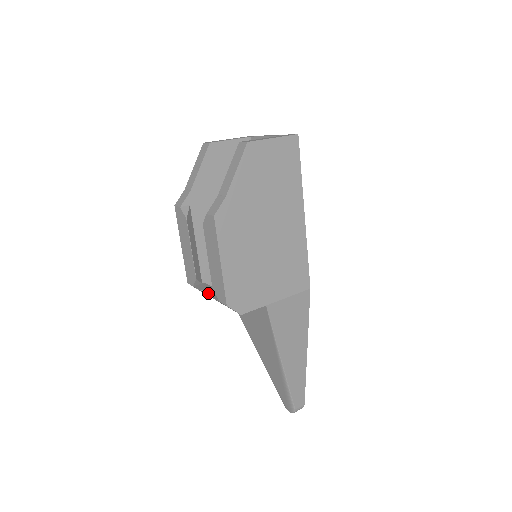
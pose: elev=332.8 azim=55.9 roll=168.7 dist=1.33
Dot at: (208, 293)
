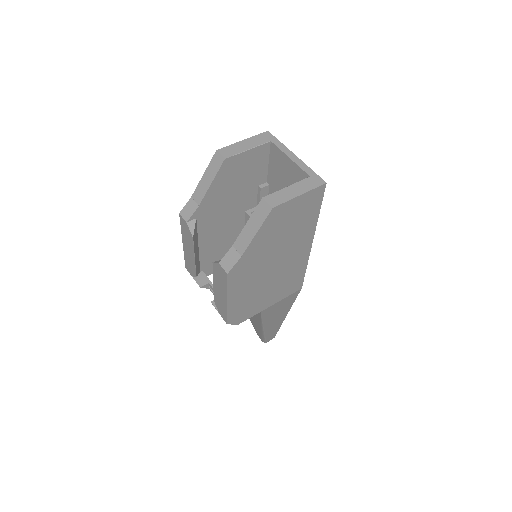
Dot at: (206, 287)
